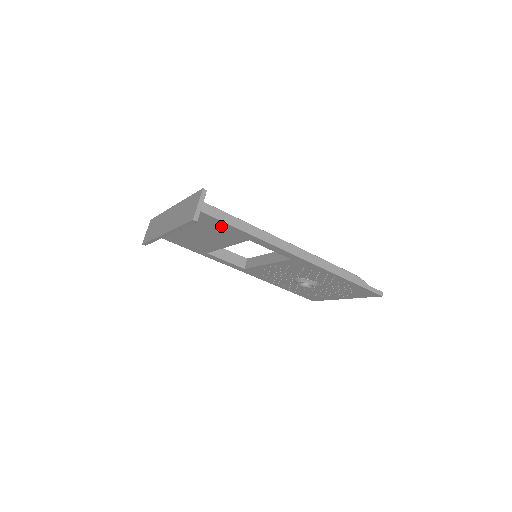
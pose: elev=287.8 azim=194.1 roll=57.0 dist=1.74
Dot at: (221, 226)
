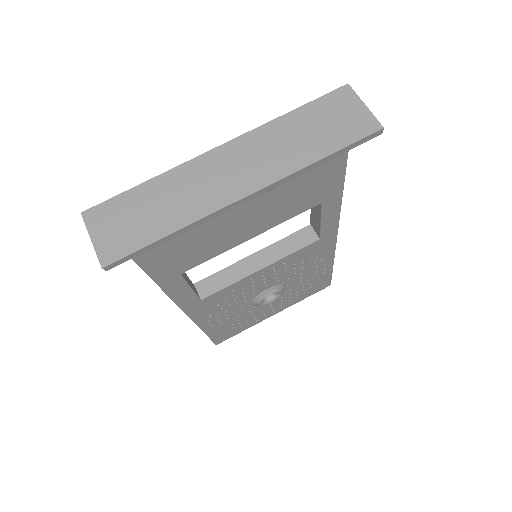
Dot at: (327, 169)
